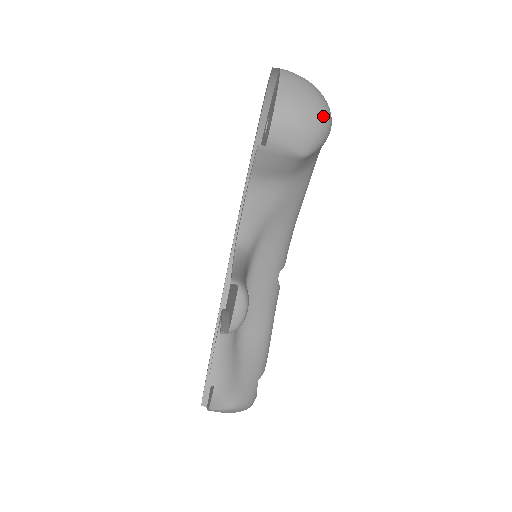
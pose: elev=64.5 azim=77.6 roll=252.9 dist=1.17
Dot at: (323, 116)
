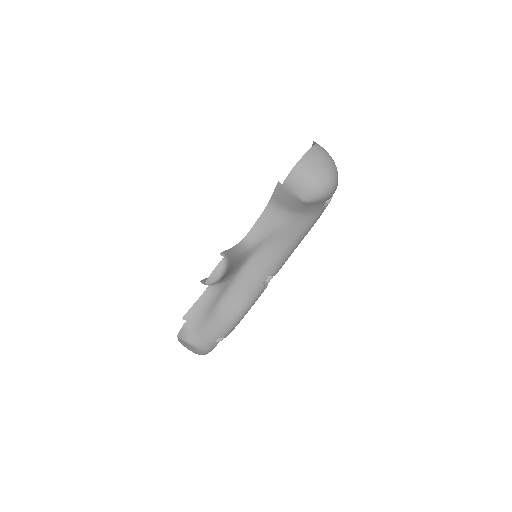
Dot at: (326, 182)
